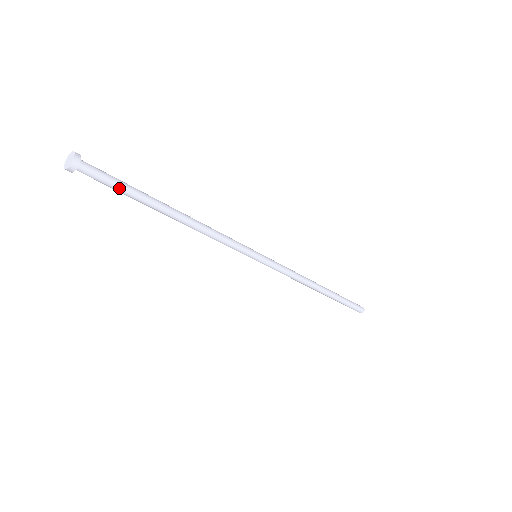
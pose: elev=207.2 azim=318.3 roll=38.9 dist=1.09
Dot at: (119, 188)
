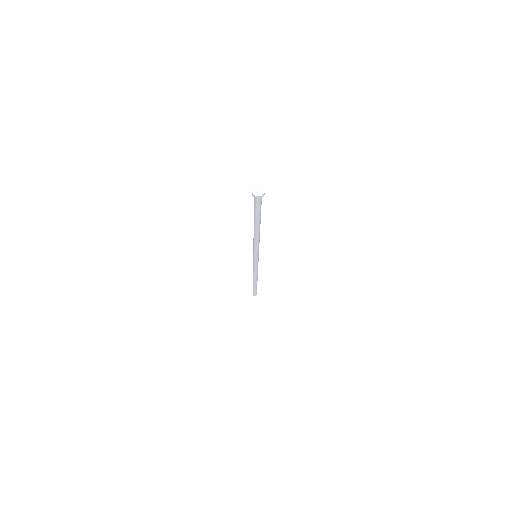
Dot at: (257, 210)
